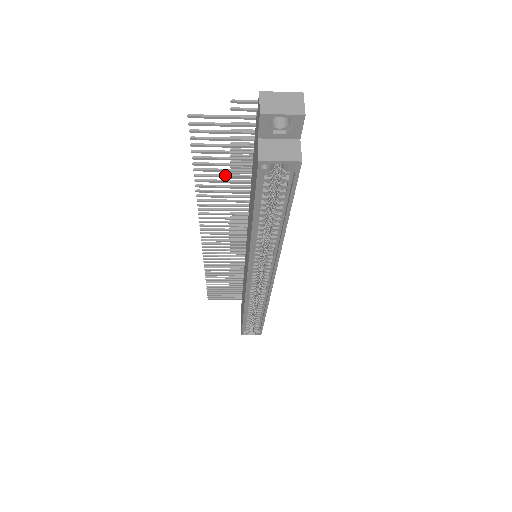
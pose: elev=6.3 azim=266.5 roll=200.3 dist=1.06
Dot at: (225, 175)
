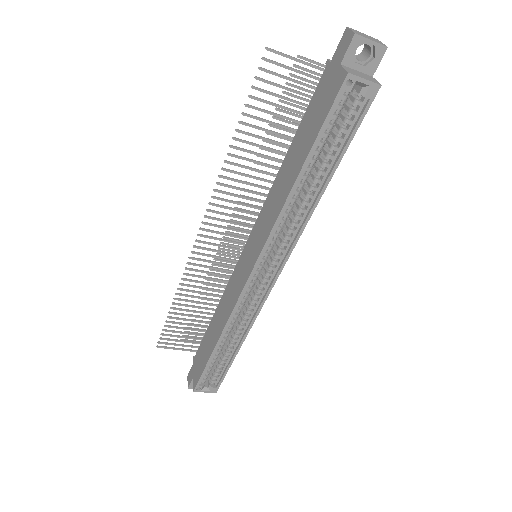
Dot at: (264, 137)
